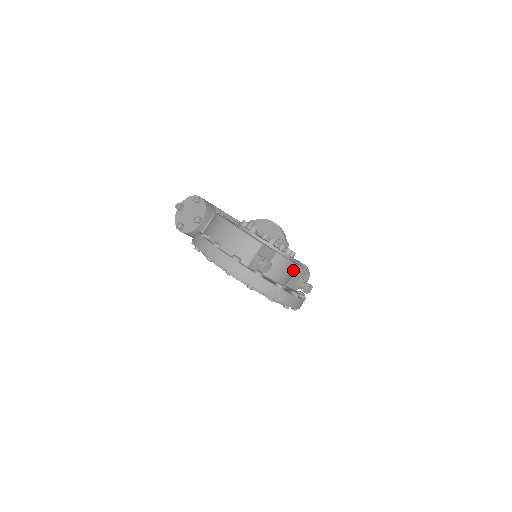
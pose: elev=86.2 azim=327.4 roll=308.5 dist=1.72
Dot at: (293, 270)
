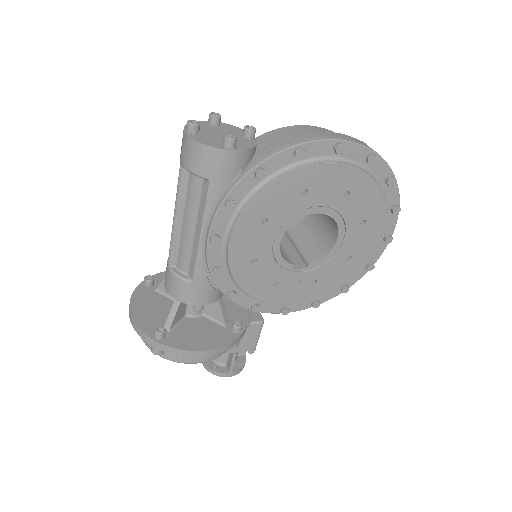
Dot at: occluded
